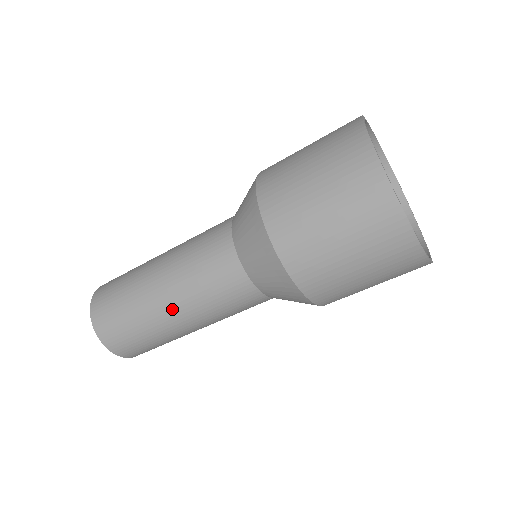
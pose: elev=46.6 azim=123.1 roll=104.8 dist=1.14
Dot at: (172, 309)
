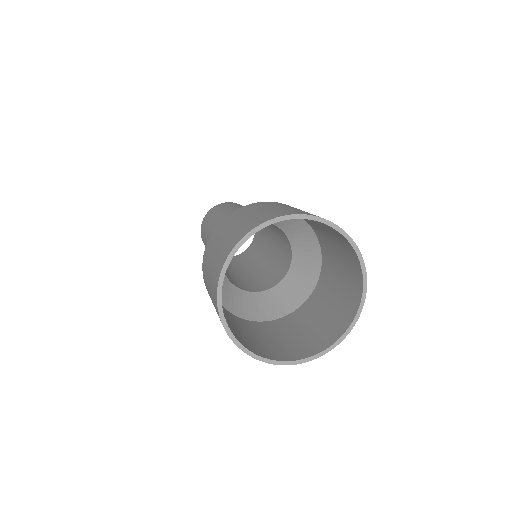
Dot at: occluded
